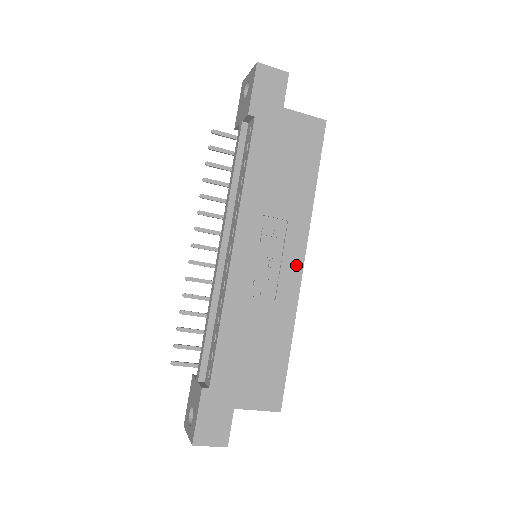
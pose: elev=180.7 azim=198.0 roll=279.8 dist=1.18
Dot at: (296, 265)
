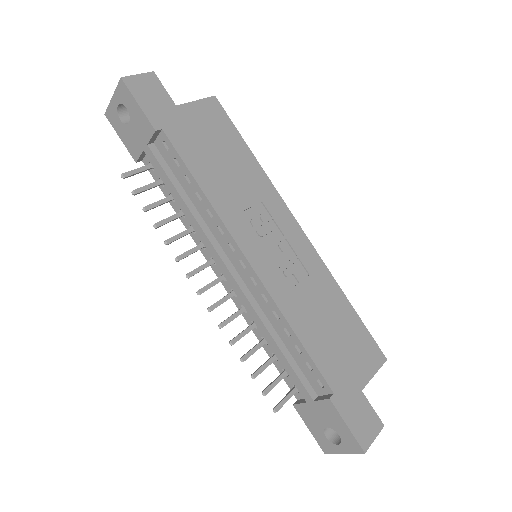
Dot at: (297, 233)
